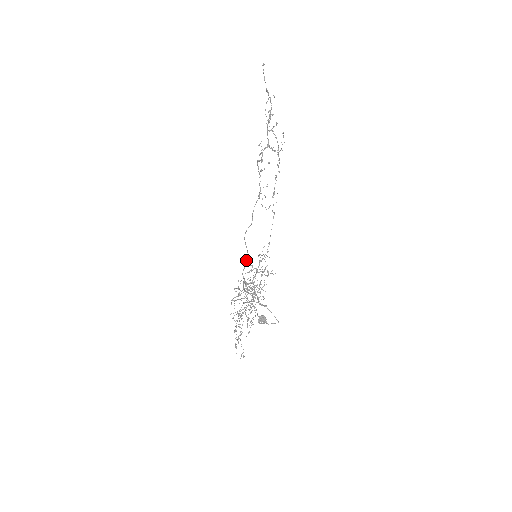
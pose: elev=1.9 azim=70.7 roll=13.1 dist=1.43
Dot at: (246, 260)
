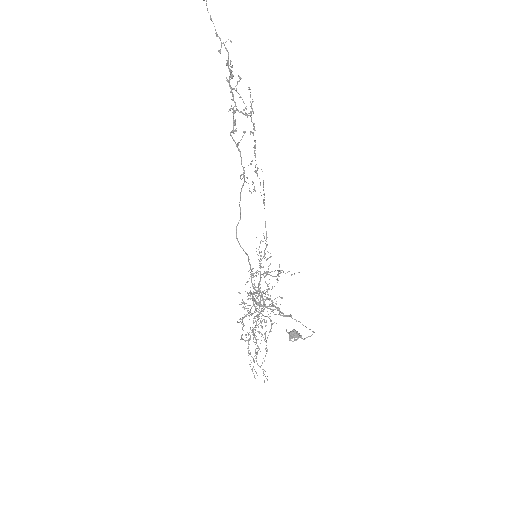
Dot at: (250, 266)
